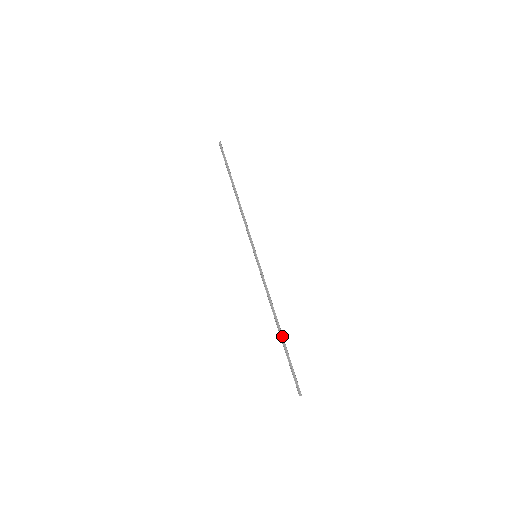
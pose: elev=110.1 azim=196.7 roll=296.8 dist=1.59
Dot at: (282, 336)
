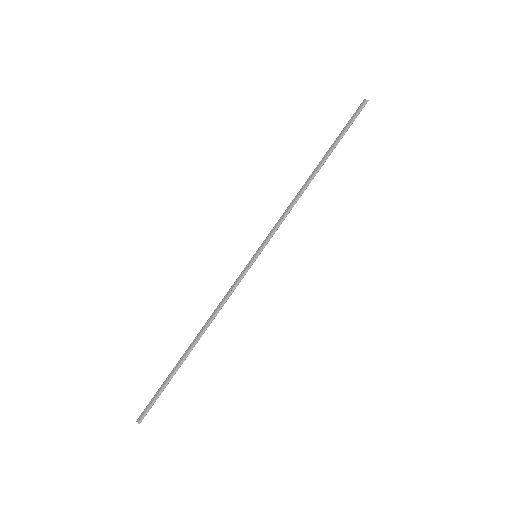
Dot at: (187, 356)
